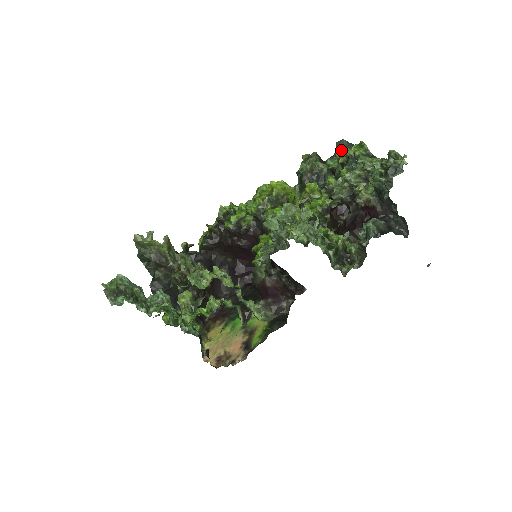
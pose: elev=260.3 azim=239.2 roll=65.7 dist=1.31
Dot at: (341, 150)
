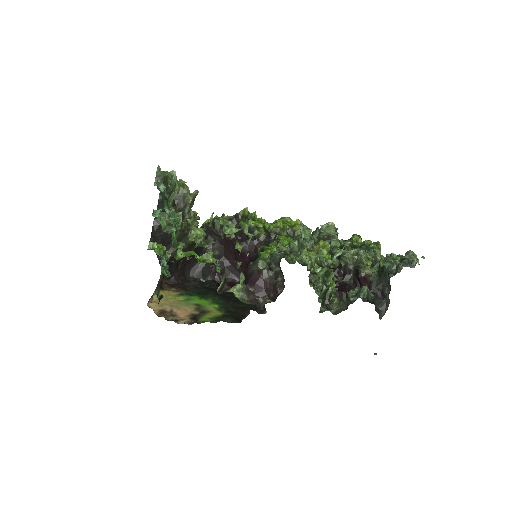
Dot at: (359, 238)
